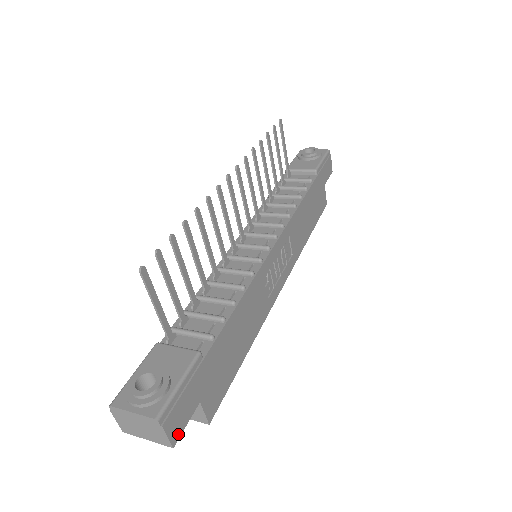
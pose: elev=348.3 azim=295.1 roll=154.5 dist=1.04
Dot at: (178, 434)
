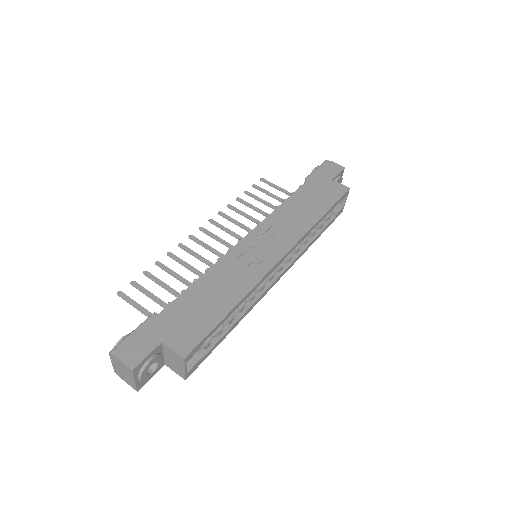
Dot at: (137, 362)
